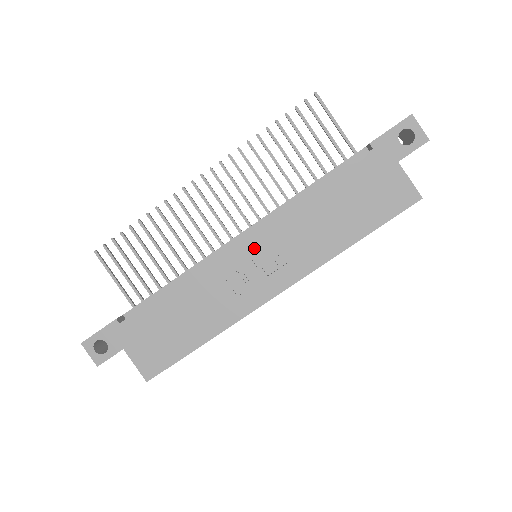
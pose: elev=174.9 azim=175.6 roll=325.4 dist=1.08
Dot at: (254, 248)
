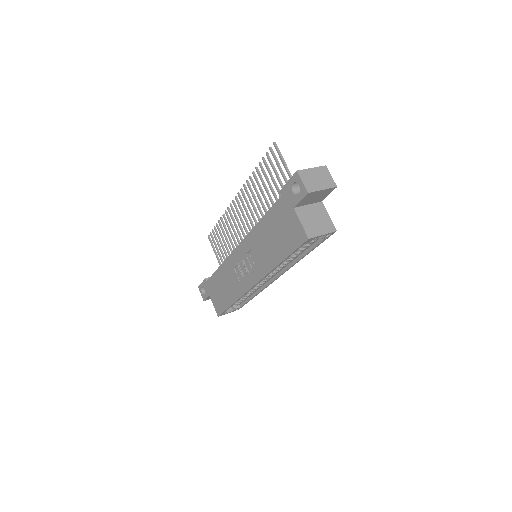
Dot at: (242, 253)
